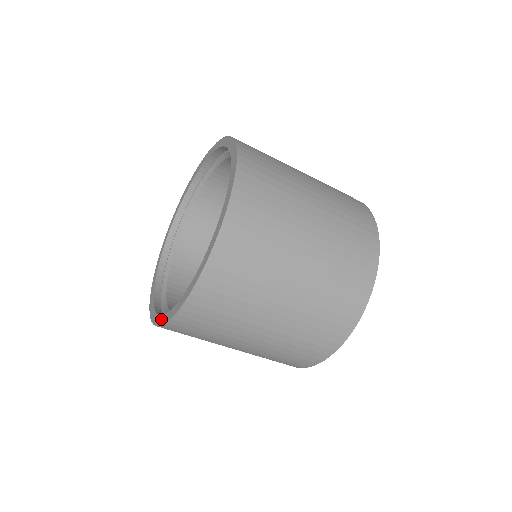
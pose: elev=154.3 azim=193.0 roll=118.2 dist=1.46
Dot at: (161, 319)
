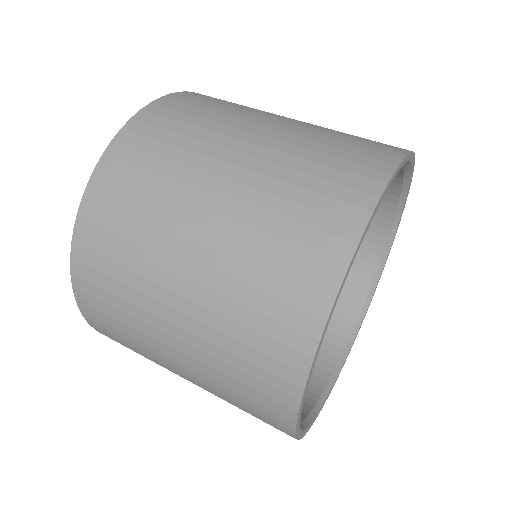
Dot at: occluded
